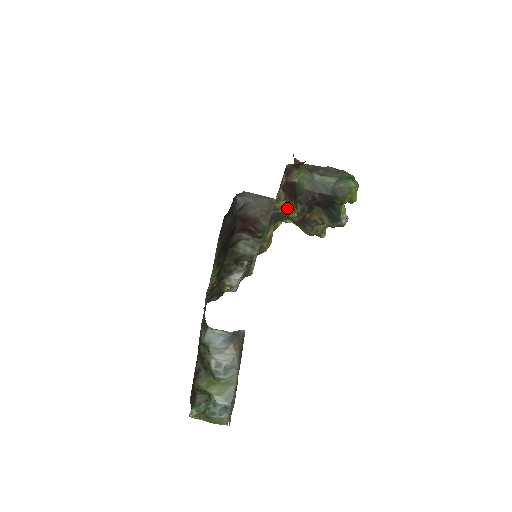
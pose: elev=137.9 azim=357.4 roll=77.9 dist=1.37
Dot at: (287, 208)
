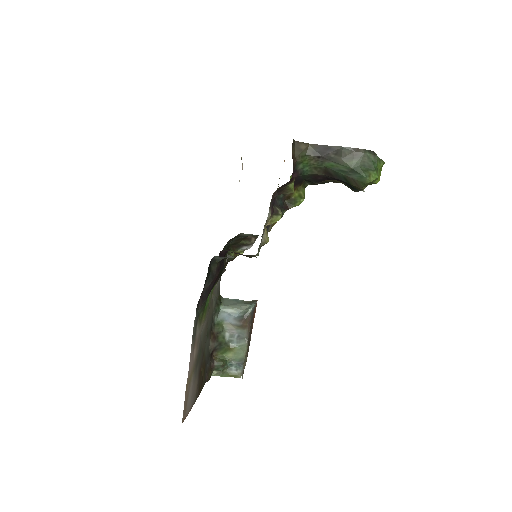
Dot at: (290, 199)
